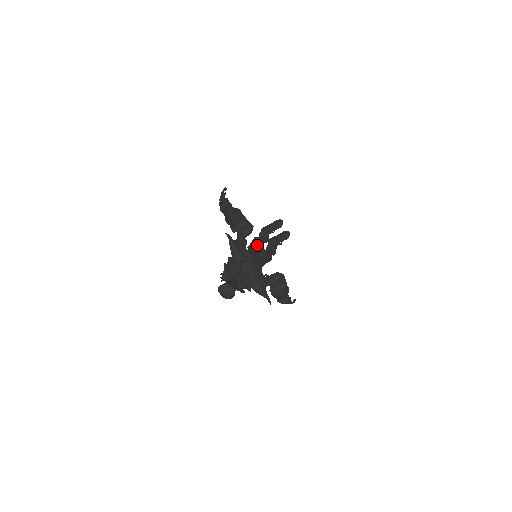
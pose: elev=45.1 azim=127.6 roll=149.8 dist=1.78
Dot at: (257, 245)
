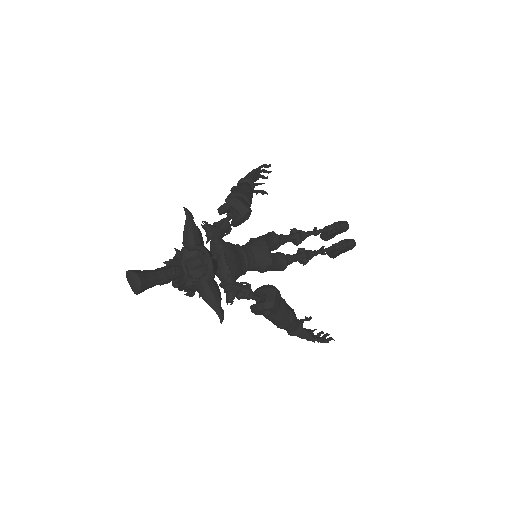
Dot at: (259, 240)
